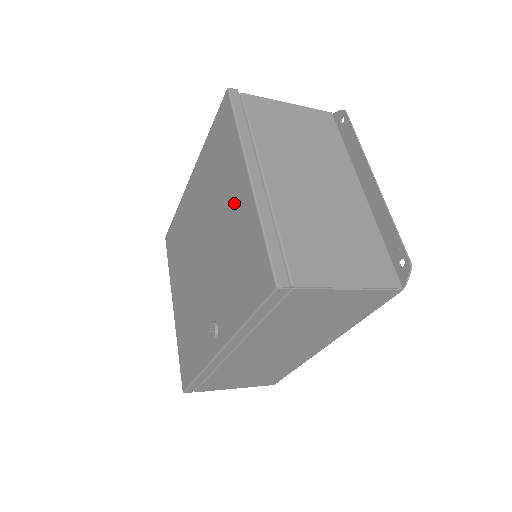
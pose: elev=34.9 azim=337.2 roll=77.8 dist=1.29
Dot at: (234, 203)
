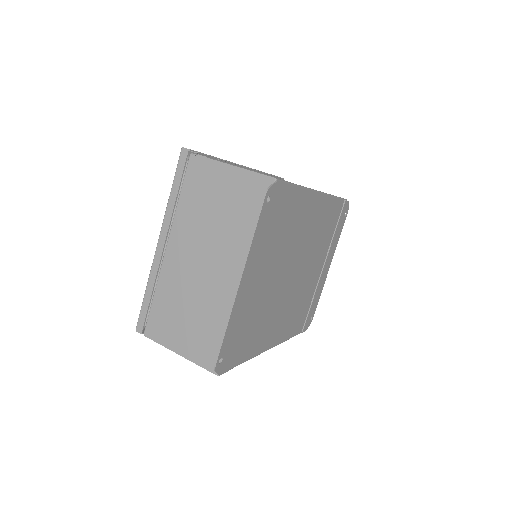
Dot at: occluded
